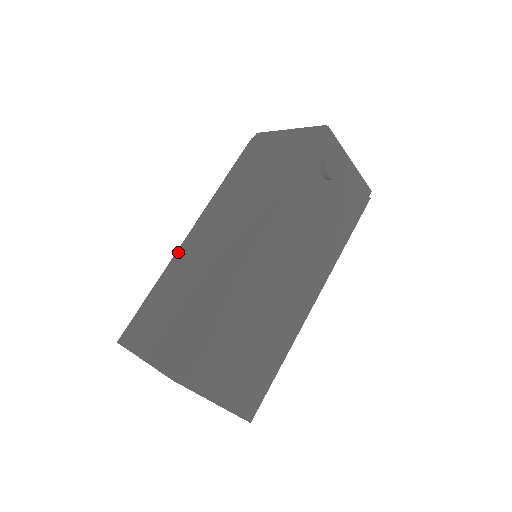
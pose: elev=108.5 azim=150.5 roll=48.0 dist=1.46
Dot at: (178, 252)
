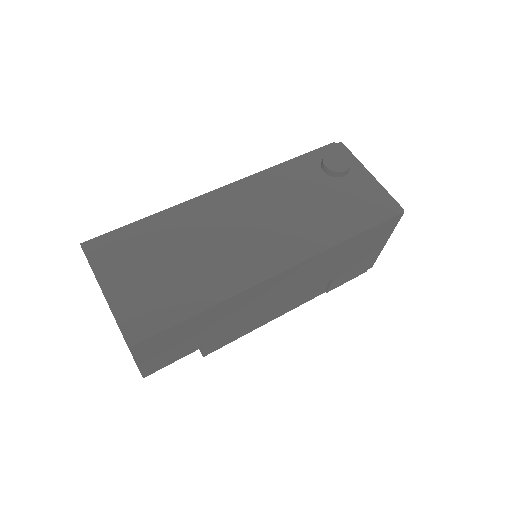
Dot at: occluded
